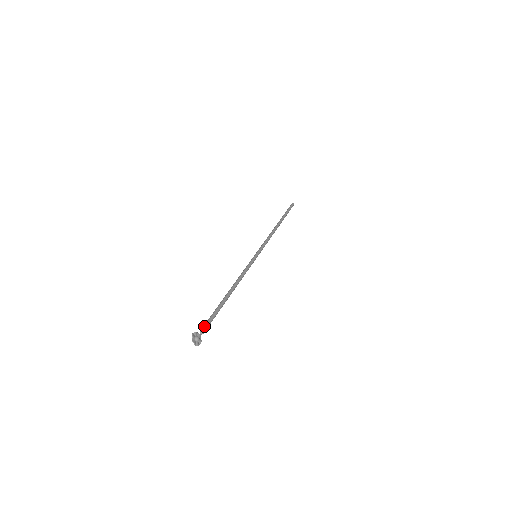
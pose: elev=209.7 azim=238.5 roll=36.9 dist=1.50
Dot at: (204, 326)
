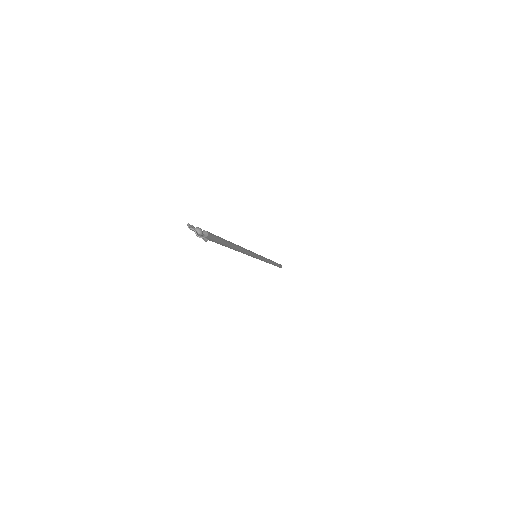
Dot at: occluded
